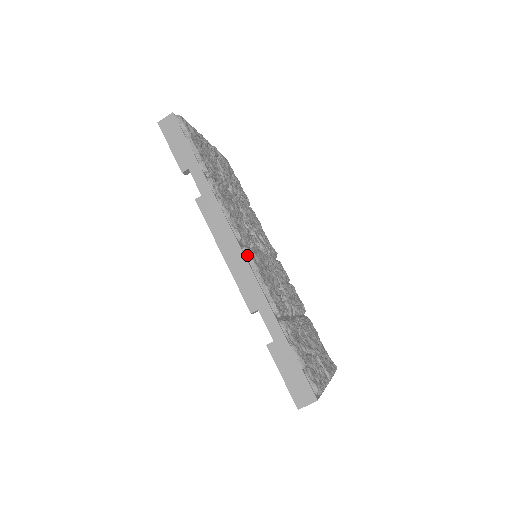
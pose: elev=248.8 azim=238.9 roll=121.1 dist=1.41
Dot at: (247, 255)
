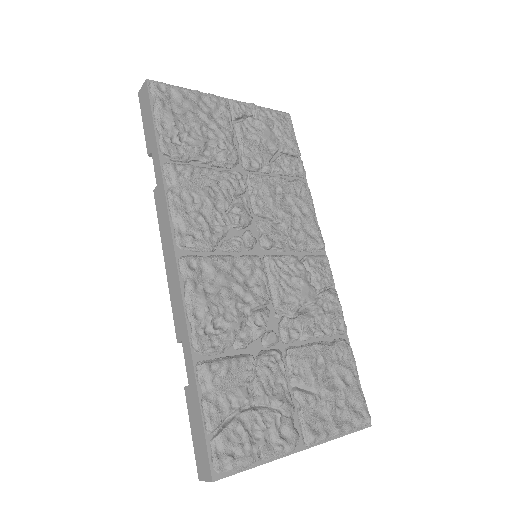
Dot at: (180, 269)
